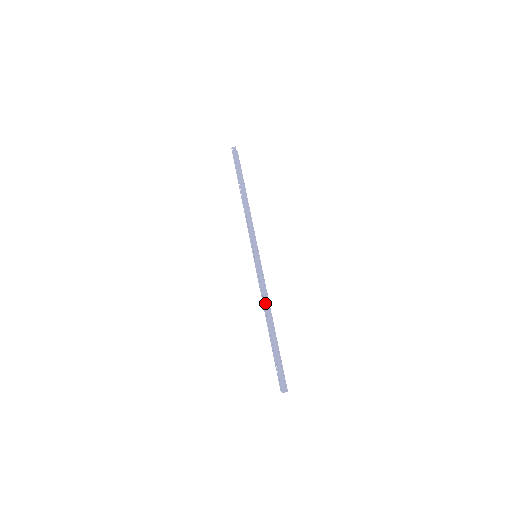
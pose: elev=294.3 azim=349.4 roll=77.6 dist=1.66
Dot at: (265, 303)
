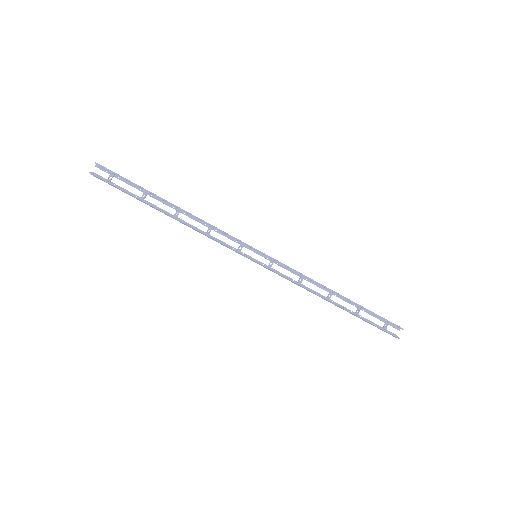
Dot at: (311, 292)
